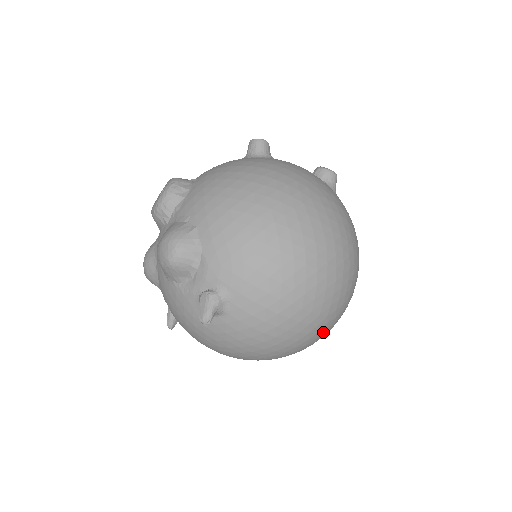
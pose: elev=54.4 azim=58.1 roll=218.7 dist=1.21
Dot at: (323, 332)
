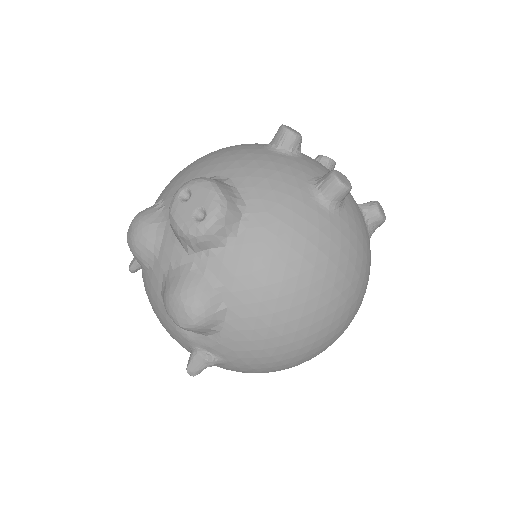
Dot at: occluded
